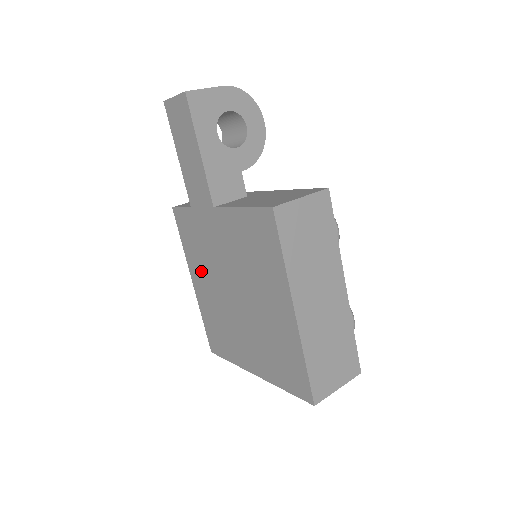
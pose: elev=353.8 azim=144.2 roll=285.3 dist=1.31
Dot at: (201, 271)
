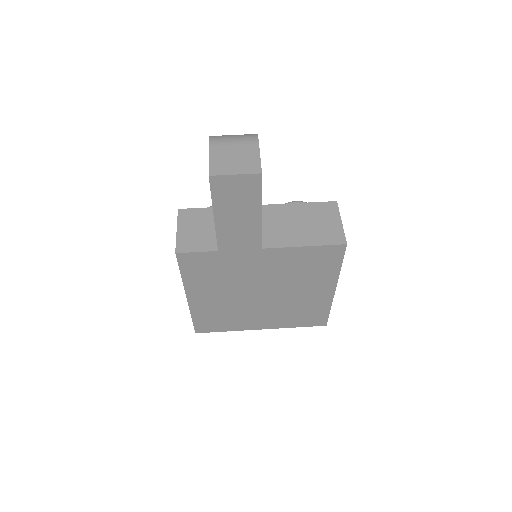
Dot at: (210, 289)
